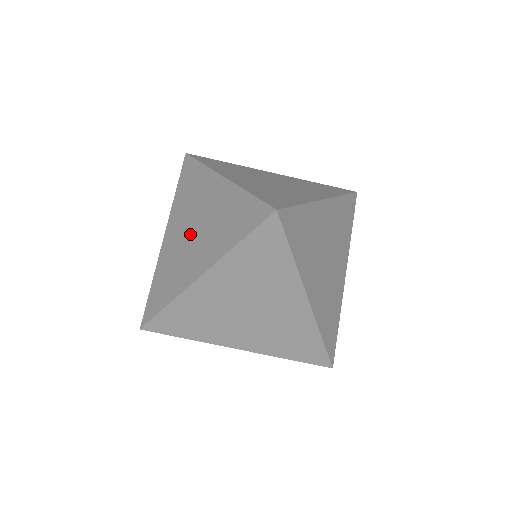
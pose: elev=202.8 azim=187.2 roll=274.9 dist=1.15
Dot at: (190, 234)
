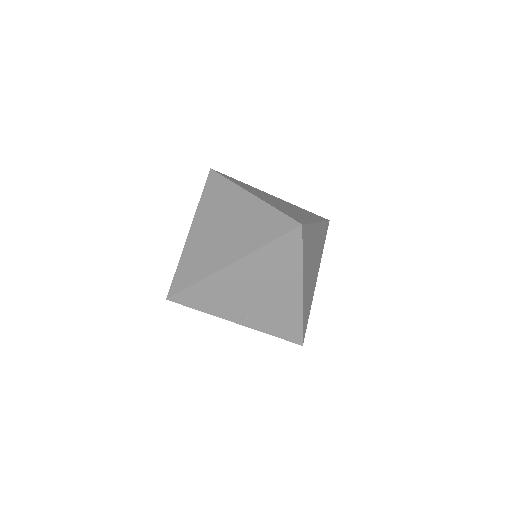
Dot at: (219, 232)
